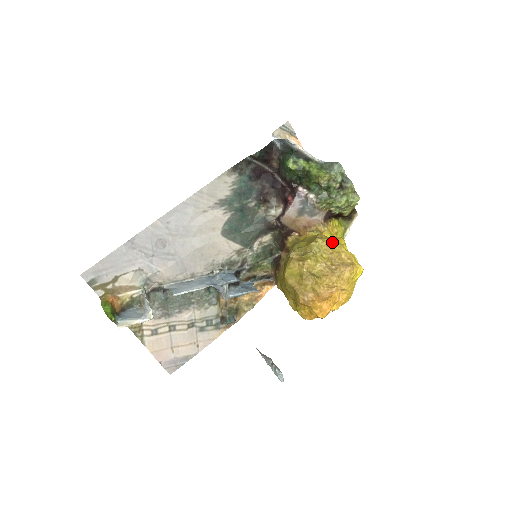
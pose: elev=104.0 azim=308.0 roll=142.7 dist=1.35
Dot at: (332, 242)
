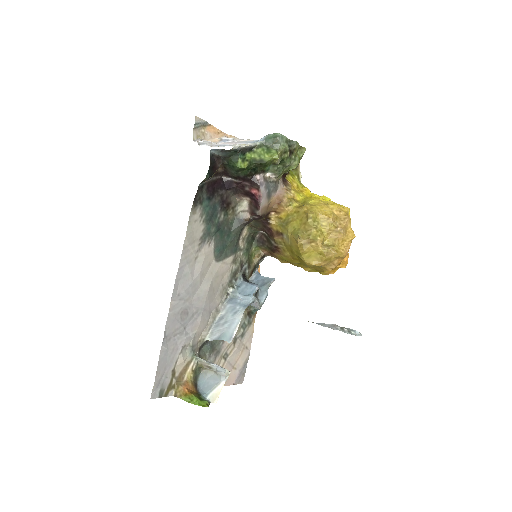
Dot at: (318, 207)
